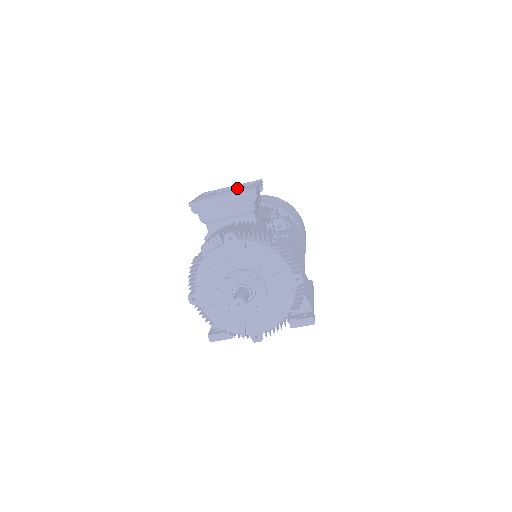
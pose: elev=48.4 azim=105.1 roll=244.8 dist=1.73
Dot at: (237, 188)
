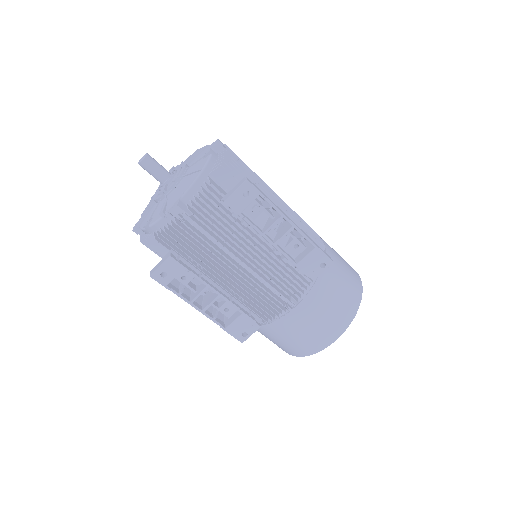
Dot at: occluded
